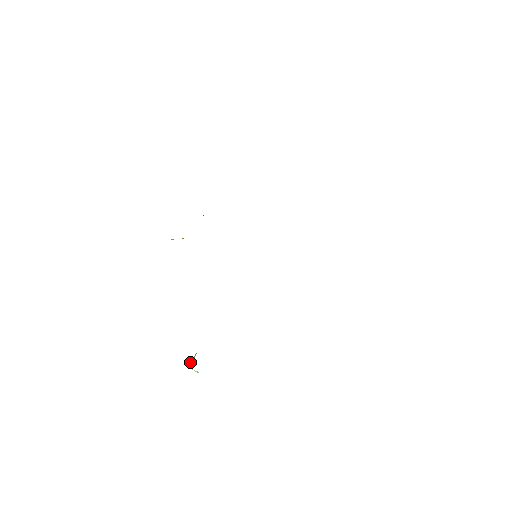
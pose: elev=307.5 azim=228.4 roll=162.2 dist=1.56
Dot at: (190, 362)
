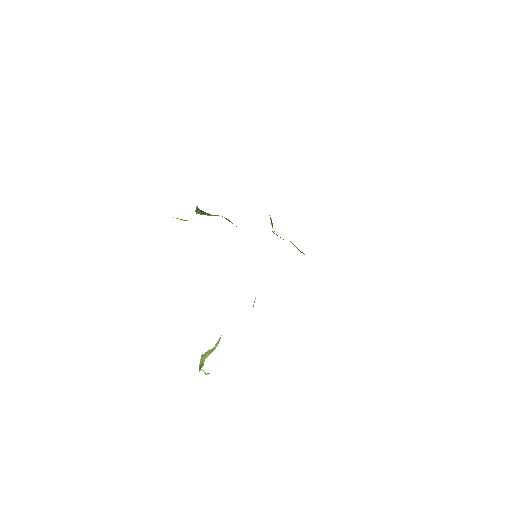
Dot at: (209, 353)
